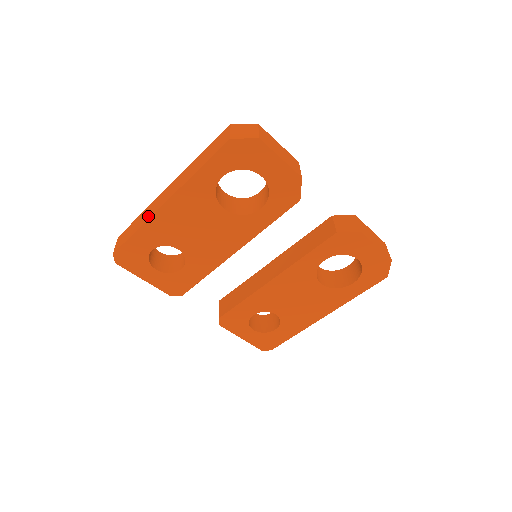
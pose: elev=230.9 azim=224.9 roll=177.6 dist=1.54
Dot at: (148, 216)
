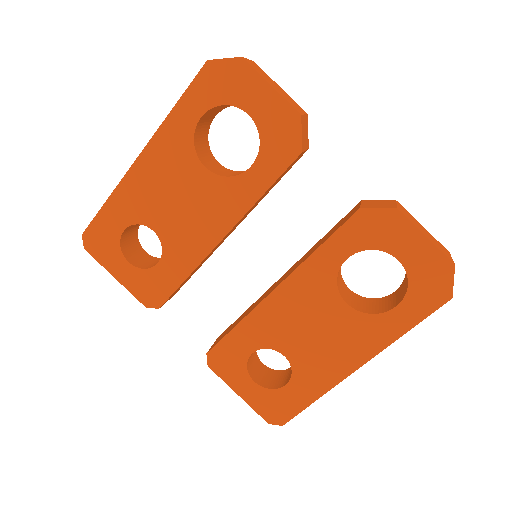
Dot at: occluded
